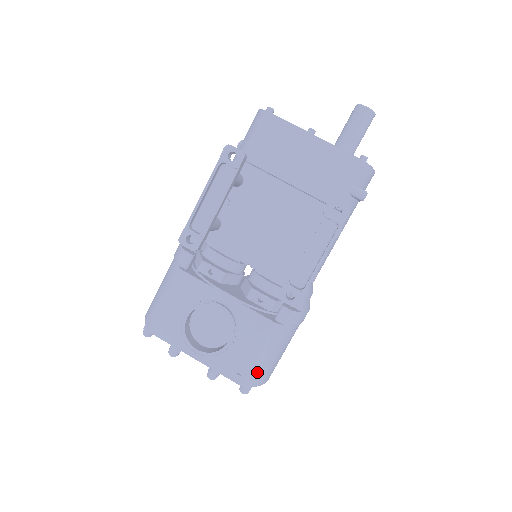
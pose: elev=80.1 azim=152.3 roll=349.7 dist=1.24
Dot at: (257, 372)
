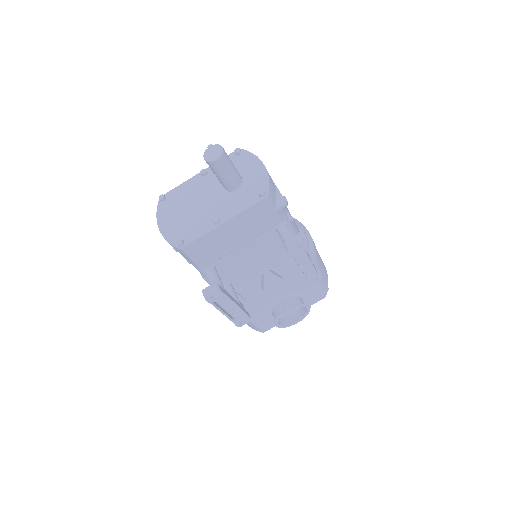
Dot at: (325, 285)
